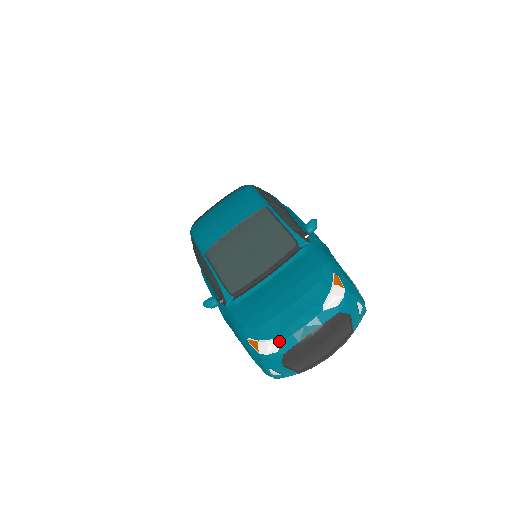
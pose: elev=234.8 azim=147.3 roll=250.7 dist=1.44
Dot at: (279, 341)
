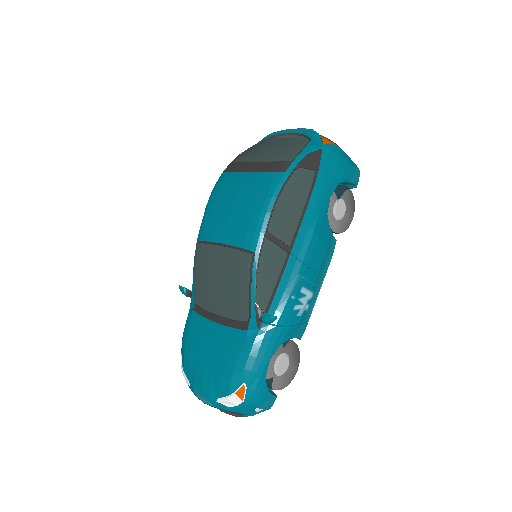
Dot at: (188, 383)
